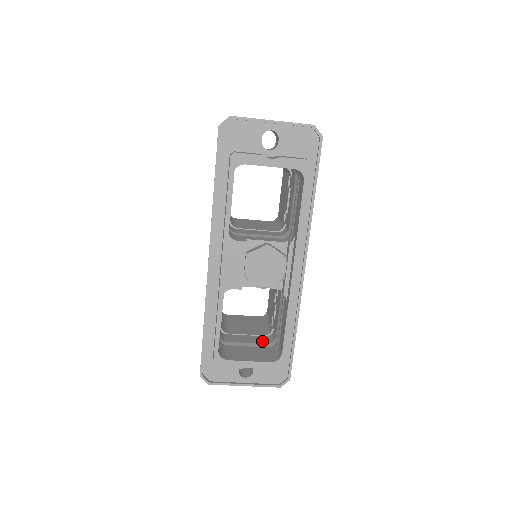
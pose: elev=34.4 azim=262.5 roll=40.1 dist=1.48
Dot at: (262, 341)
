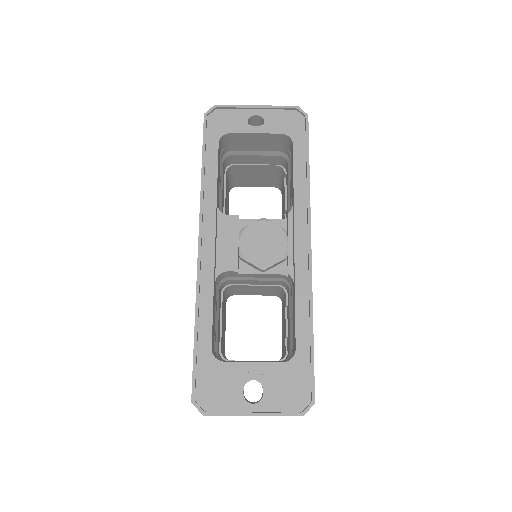
Dot at: (273, 361)
